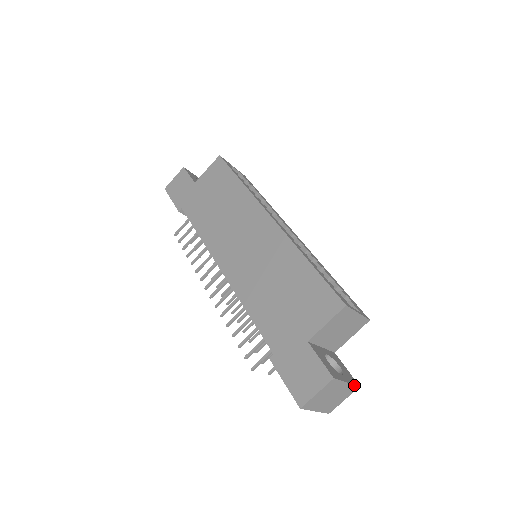
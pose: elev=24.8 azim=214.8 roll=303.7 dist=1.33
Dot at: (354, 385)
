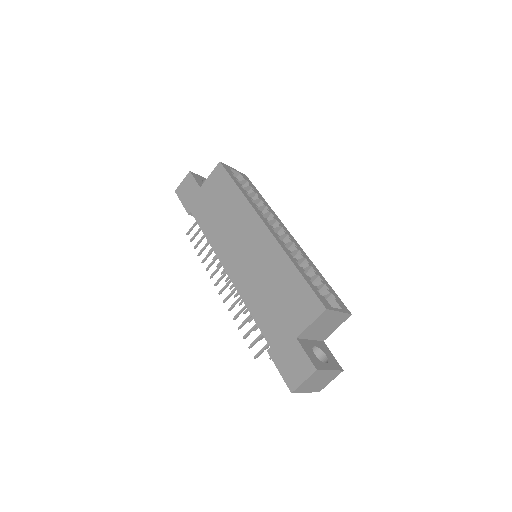
Dot at: (338, 370)
